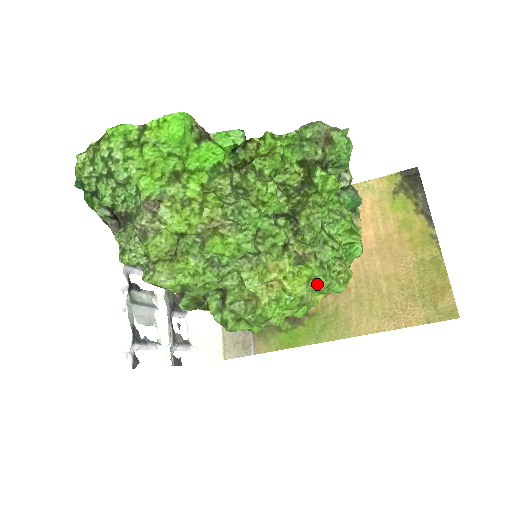
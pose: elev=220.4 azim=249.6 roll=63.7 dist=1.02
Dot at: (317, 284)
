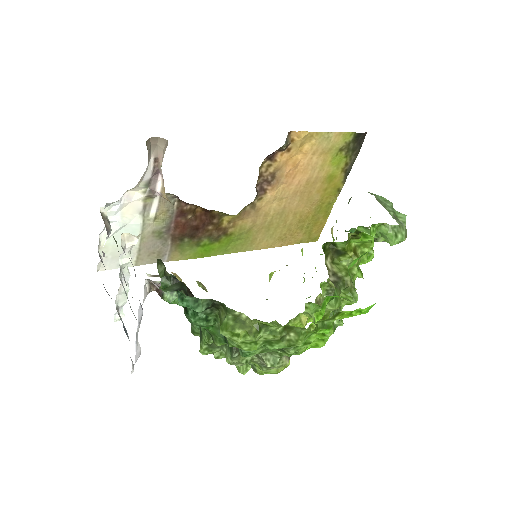
Dot at: occluded
